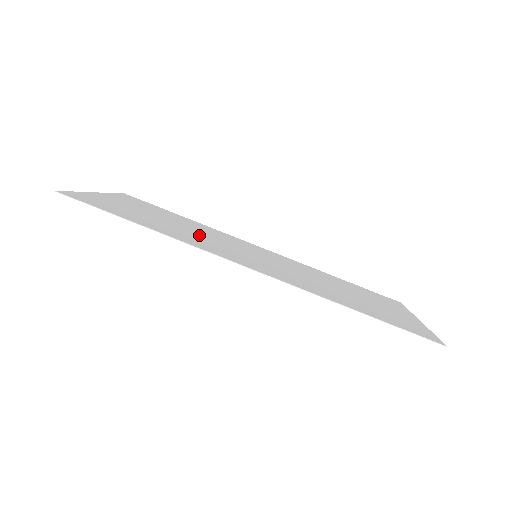
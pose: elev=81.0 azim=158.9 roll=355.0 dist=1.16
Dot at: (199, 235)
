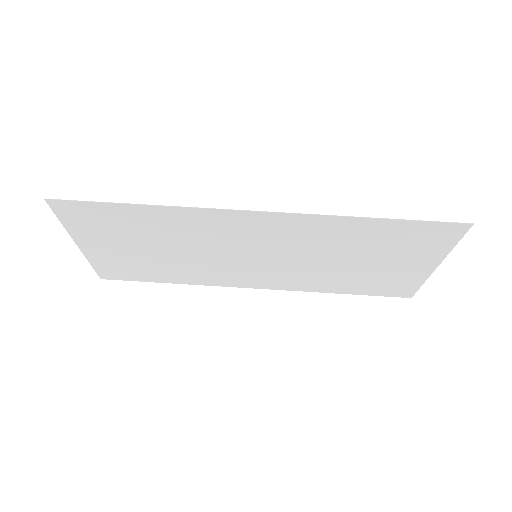
Dot at: (194, 245)
